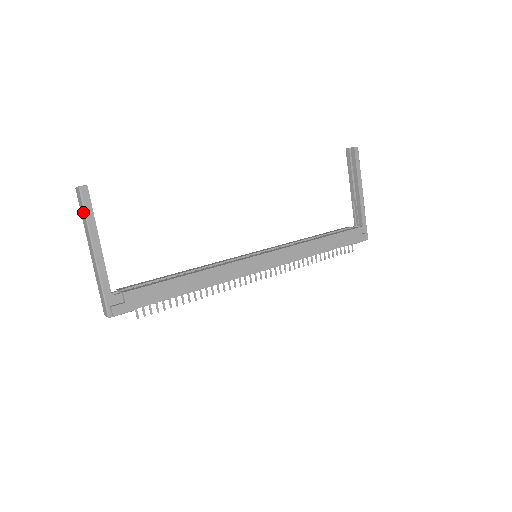
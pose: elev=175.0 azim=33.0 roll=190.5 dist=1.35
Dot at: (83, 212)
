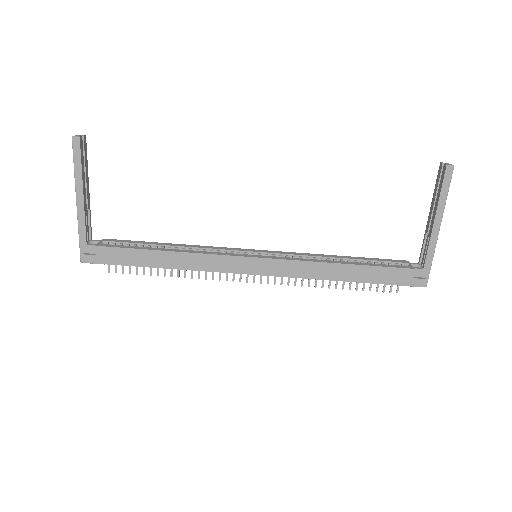
Dot at: (74, 161)
